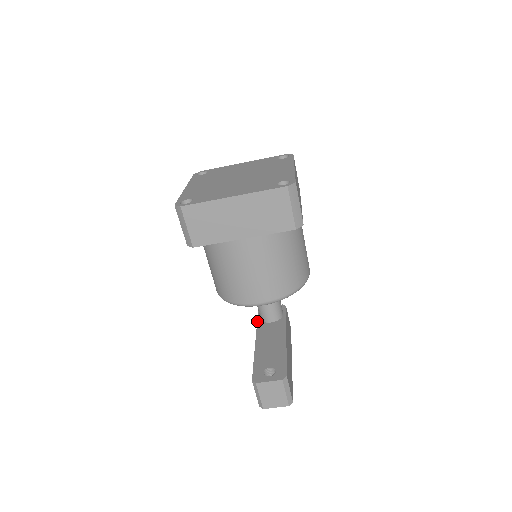
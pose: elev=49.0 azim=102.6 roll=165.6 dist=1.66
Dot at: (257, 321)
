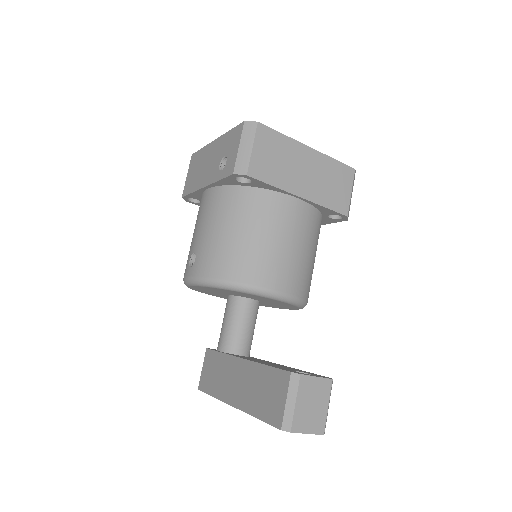
Dot at: (219, 351)
